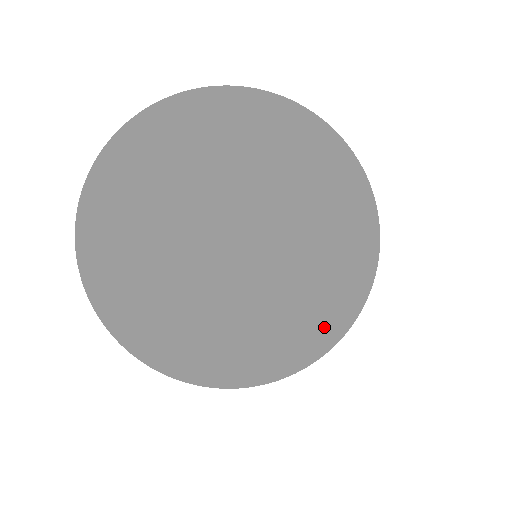
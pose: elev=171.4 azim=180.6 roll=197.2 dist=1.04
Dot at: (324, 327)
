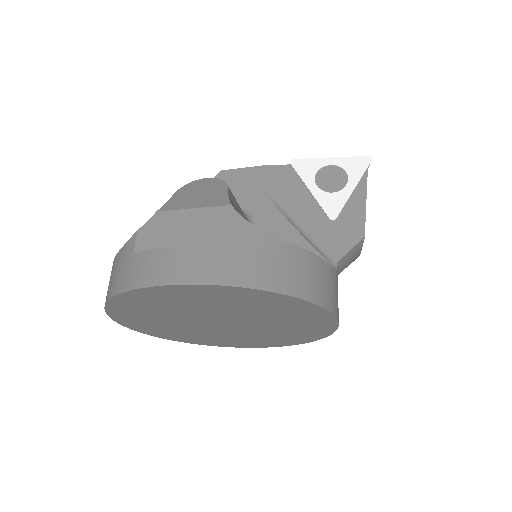
Dot at: (317, 332)
